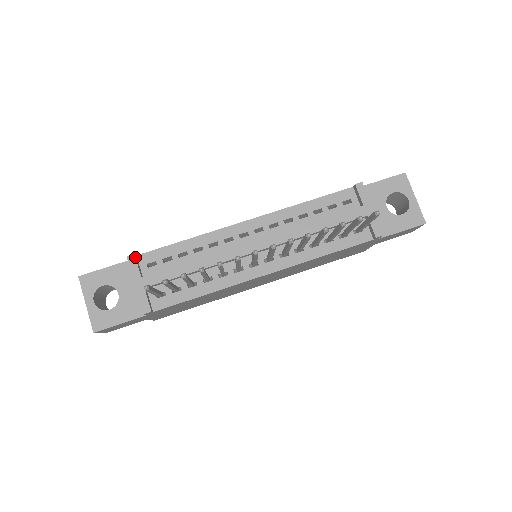
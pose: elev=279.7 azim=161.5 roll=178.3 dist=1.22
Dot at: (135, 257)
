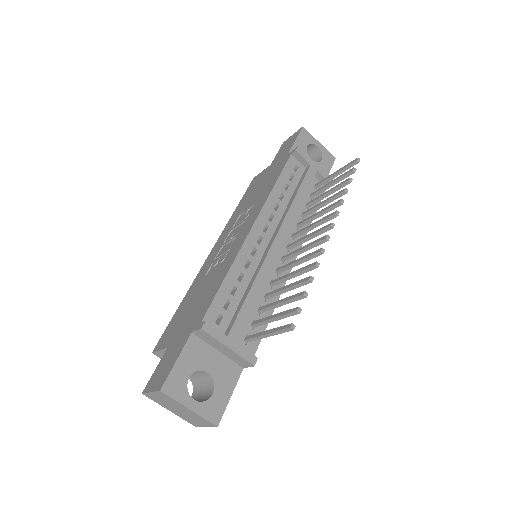
Dot at: (208, 323)
